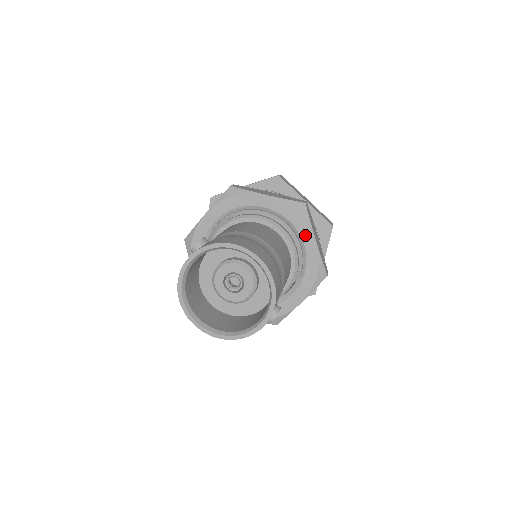
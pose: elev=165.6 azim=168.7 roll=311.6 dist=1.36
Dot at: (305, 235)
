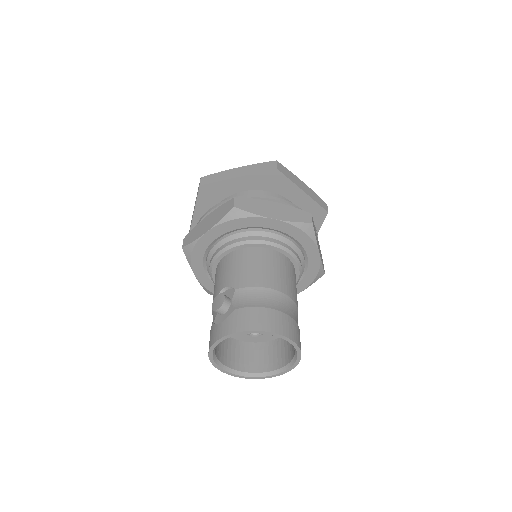
Dot at: (309, 249)
